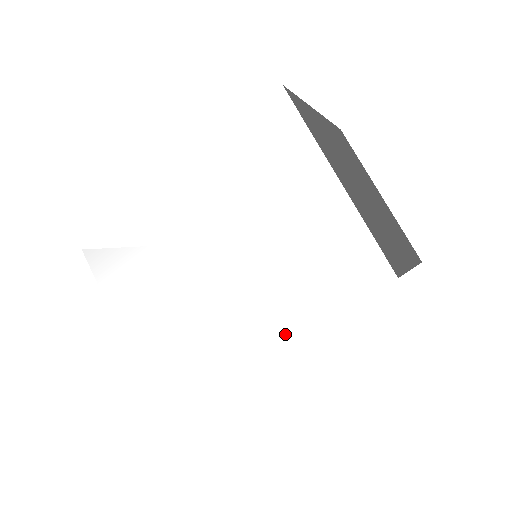
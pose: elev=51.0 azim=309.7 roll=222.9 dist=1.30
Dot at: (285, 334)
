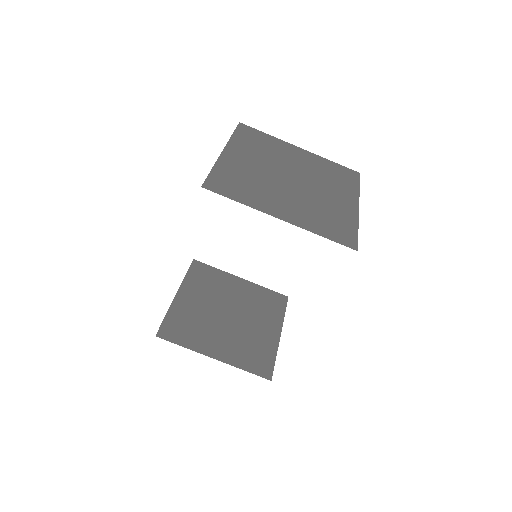
Dot at: occluded
